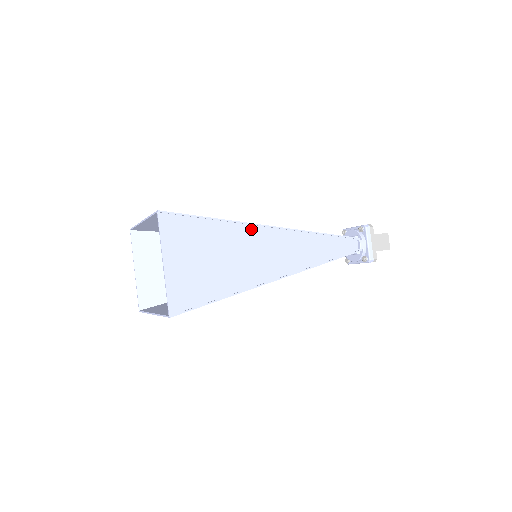
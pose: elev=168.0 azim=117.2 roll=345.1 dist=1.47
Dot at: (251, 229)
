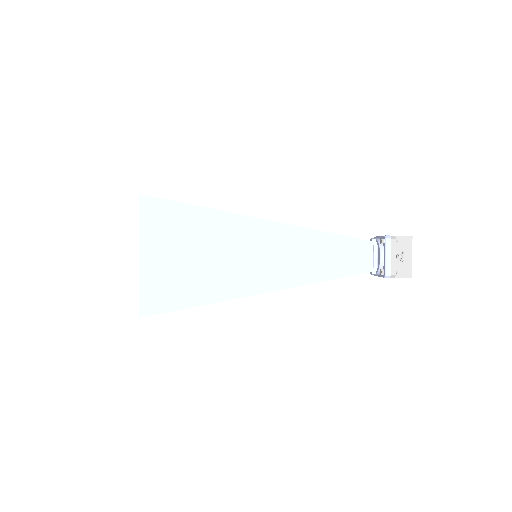
Dot at: occluded
